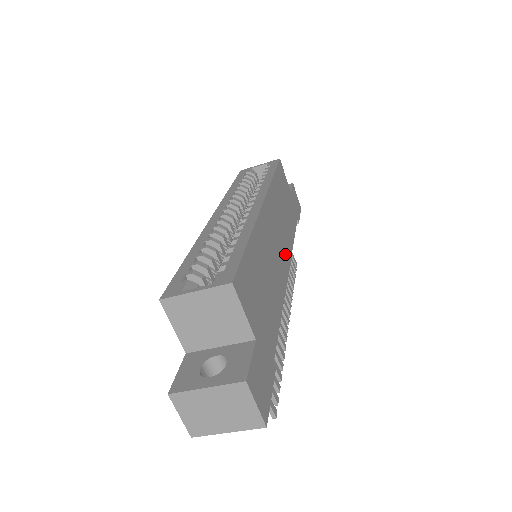
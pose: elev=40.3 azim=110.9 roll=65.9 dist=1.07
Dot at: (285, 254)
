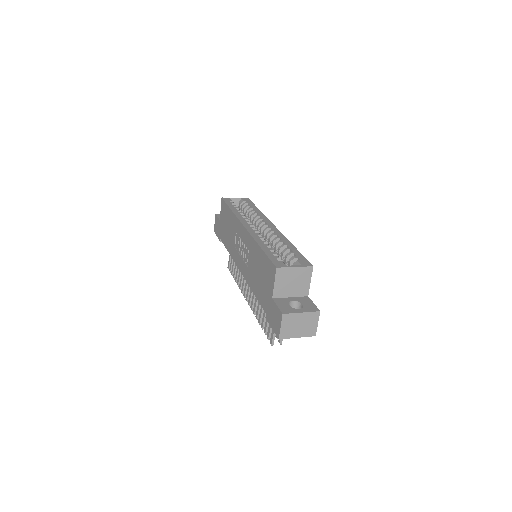
Dot at: occluded
